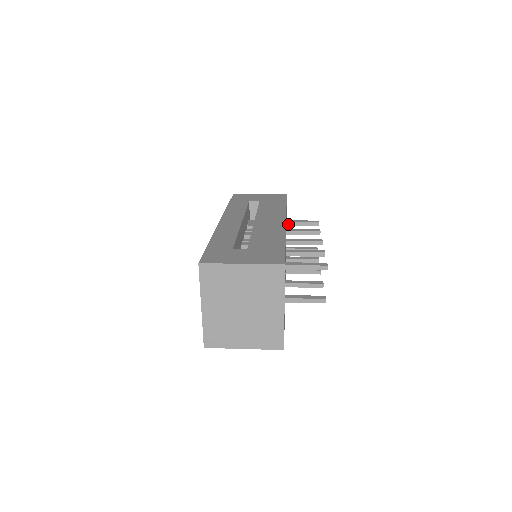
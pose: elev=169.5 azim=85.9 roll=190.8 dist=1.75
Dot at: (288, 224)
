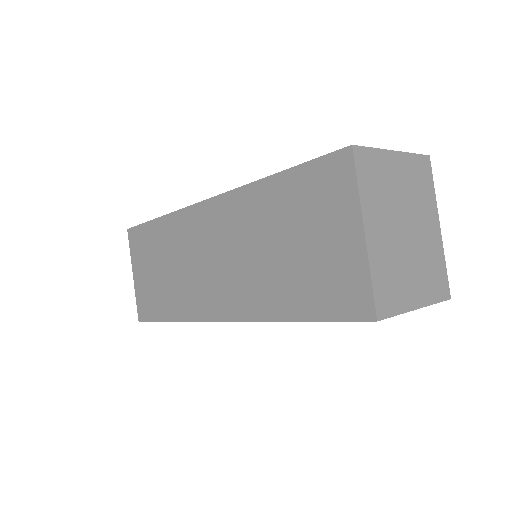
Dot at: occluded
